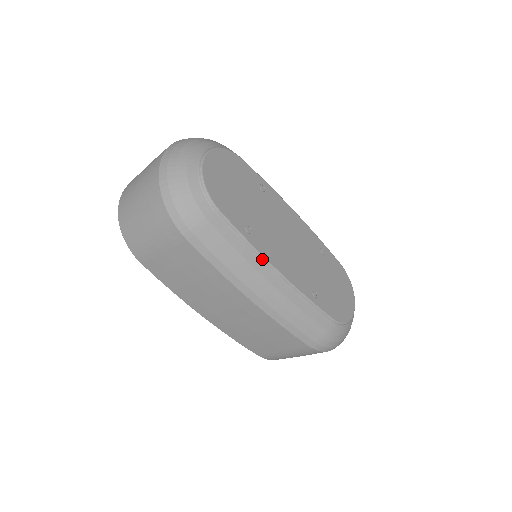
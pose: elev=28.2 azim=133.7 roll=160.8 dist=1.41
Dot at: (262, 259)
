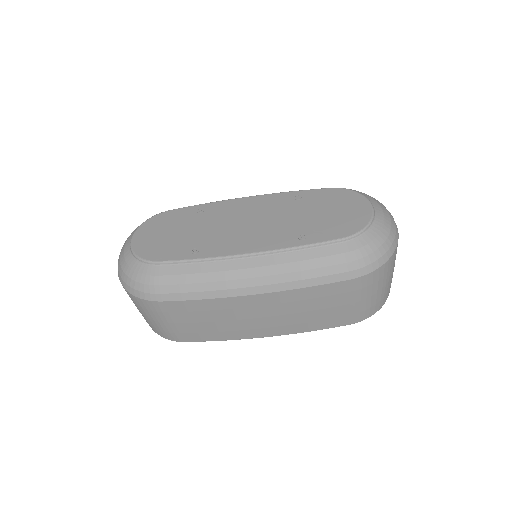
Dot at: (222, 259)
